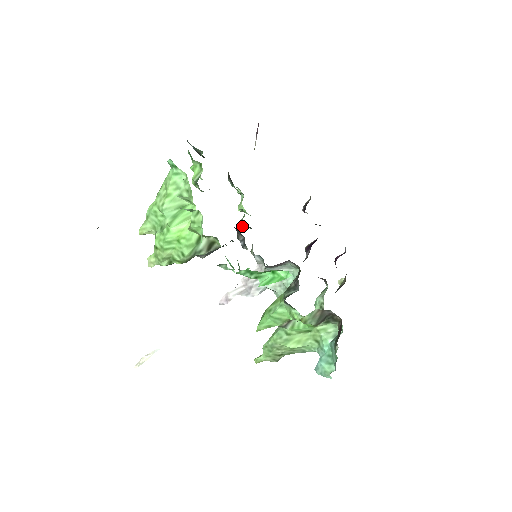
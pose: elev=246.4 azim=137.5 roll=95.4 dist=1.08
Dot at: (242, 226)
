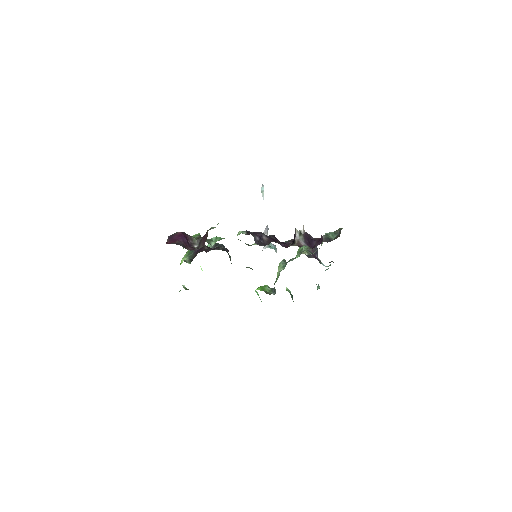
Dot at: occluded
